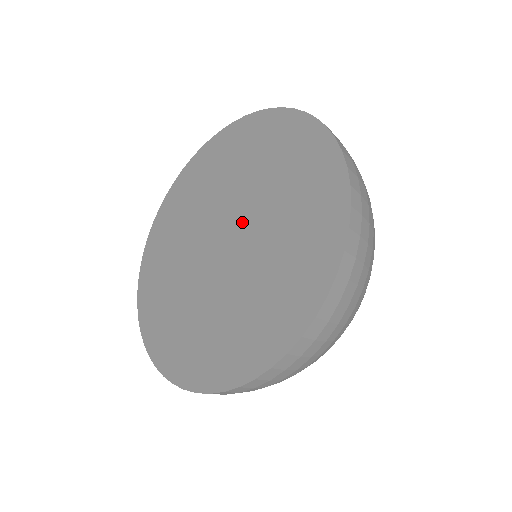
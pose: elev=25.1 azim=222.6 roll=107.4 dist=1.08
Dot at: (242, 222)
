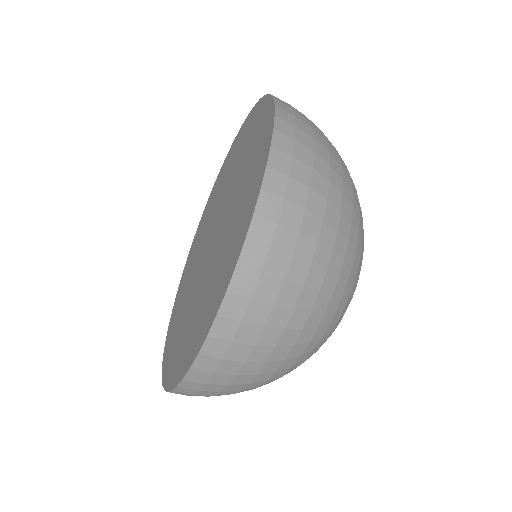
Dot at: (221, 215)
